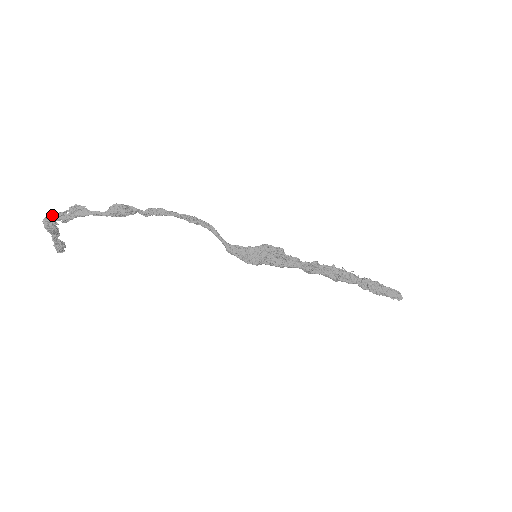
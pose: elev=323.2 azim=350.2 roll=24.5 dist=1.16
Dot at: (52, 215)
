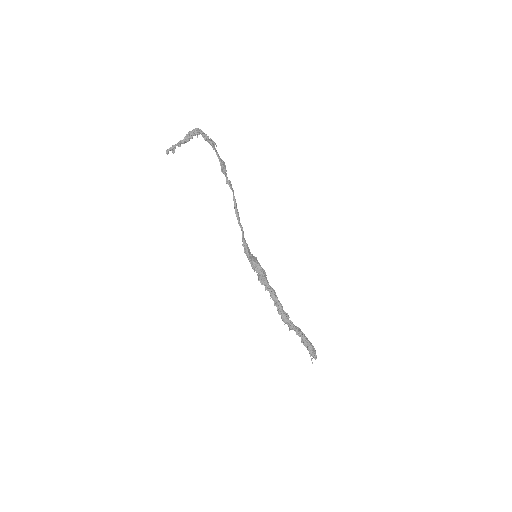
Dot at: occluded
